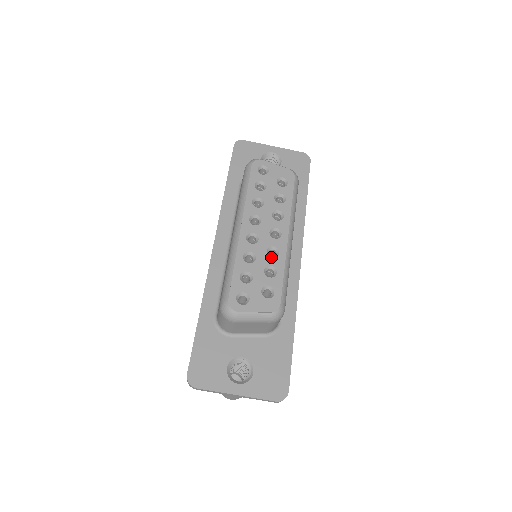
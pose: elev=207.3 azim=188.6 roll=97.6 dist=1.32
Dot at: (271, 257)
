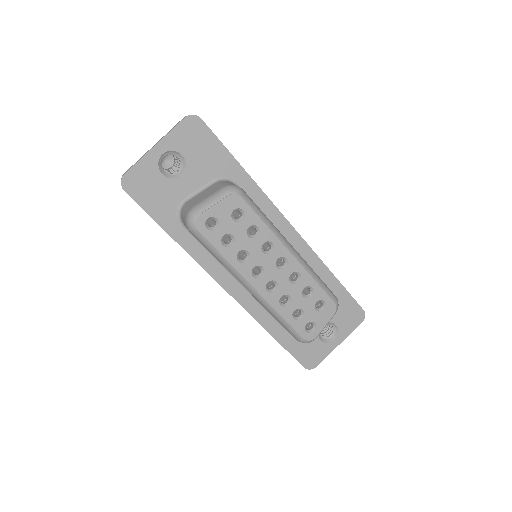
Dot at: (298, 283)
